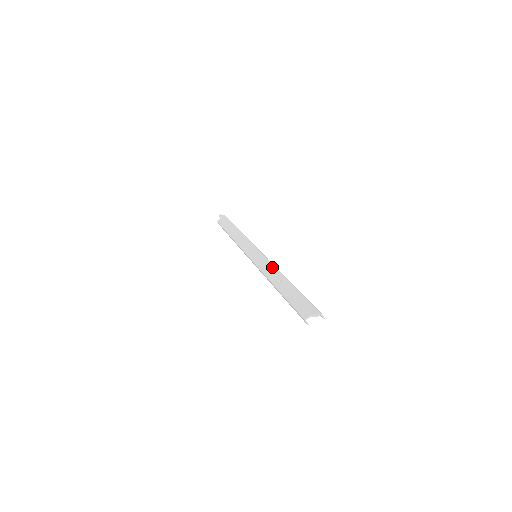
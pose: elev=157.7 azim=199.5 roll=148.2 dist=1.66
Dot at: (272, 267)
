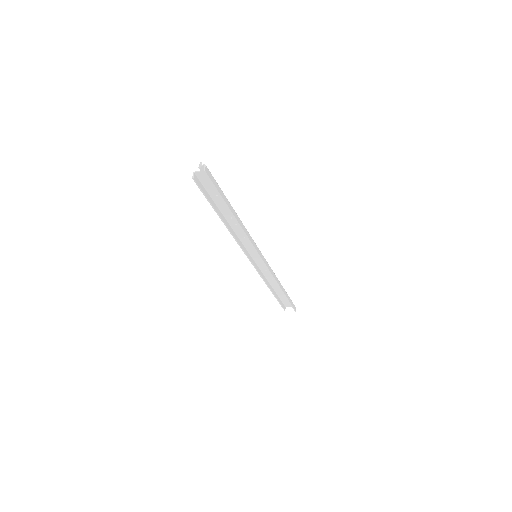
Dot at: occluded
